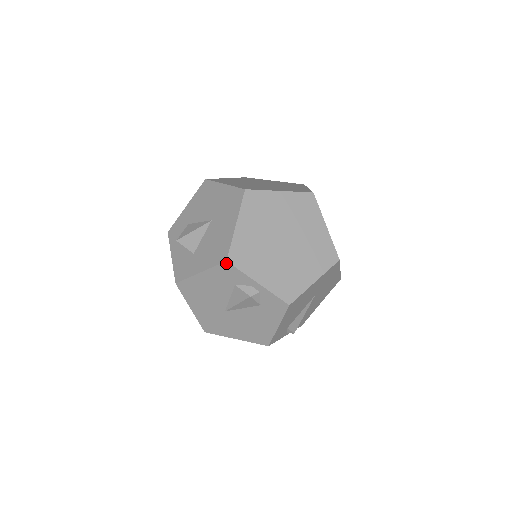
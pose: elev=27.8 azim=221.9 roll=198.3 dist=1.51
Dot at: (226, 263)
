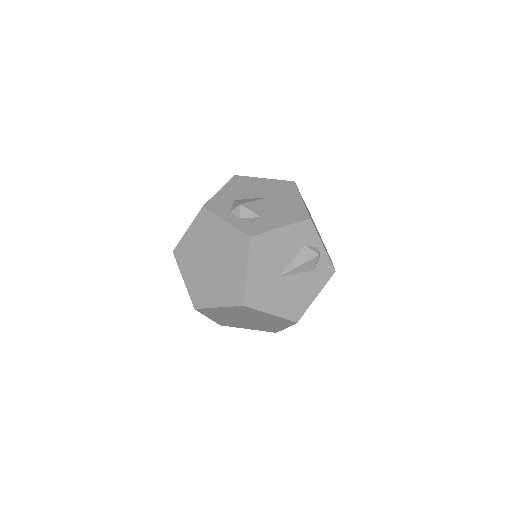
Dot at: (309, 220)
